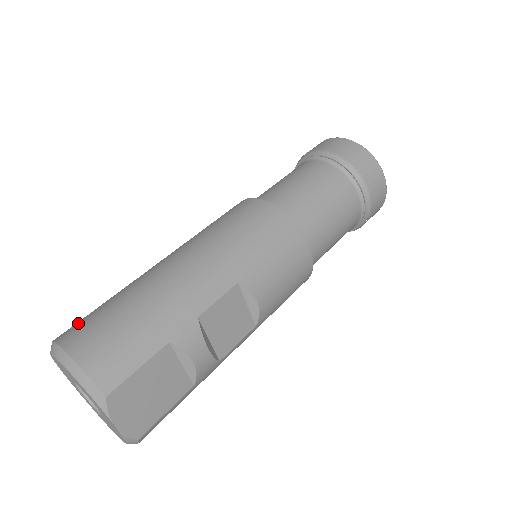
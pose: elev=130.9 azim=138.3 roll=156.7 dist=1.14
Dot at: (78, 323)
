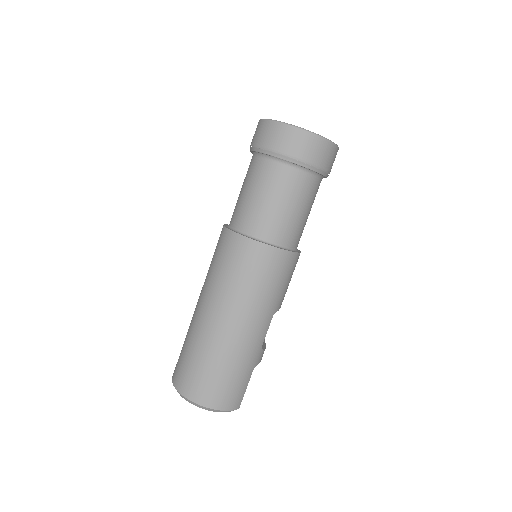
Dot at: (195, 385)
